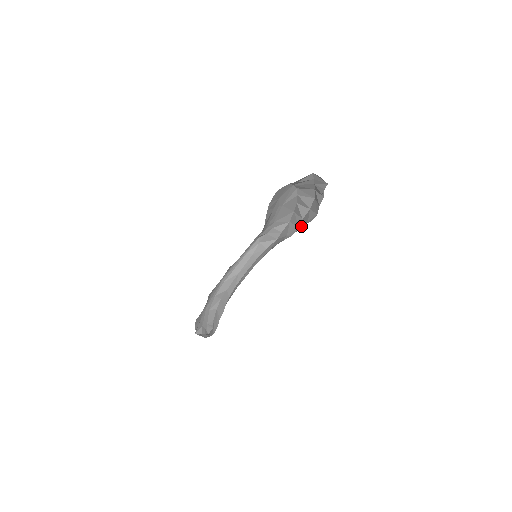
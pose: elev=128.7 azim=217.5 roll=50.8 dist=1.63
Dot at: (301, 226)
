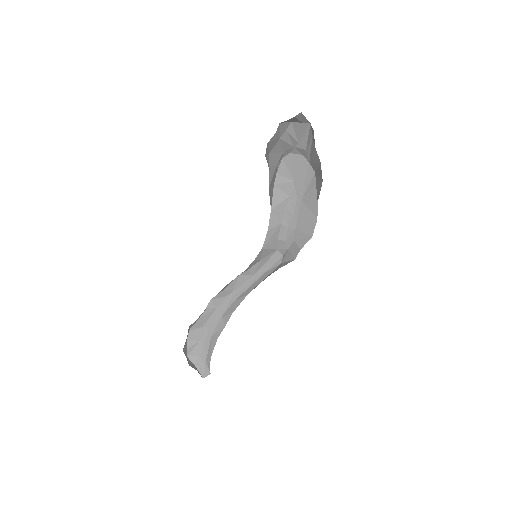
Dot at: occluded
